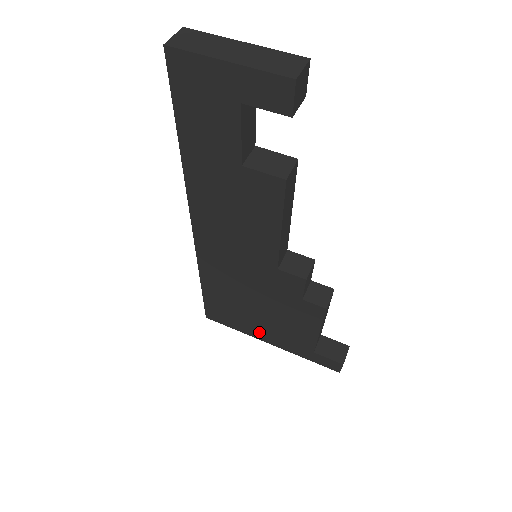
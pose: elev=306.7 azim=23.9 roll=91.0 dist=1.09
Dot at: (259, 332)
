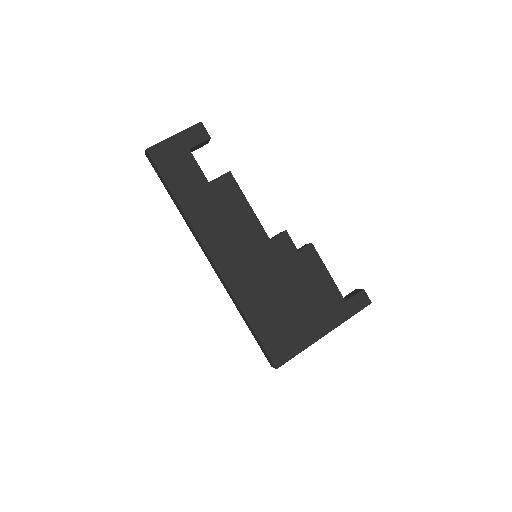
Dot at: (311, 329)
